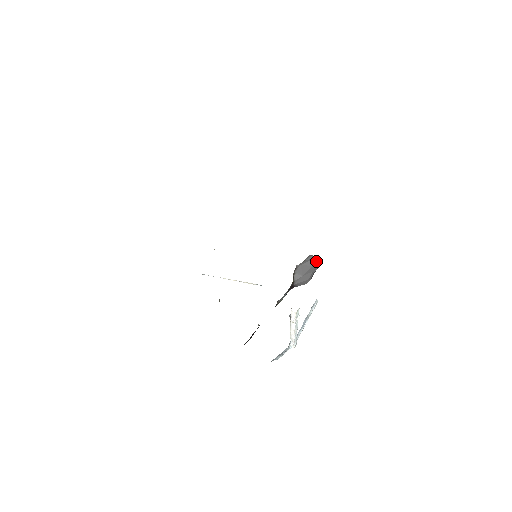
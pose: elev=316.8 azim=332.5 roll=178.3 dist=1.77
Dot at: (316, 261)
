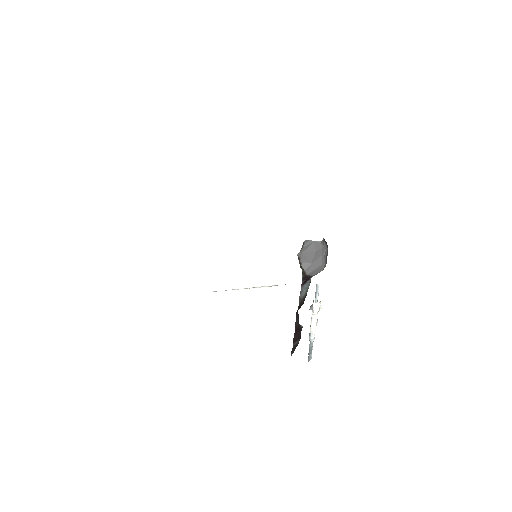
Dot at: (318, 244)
